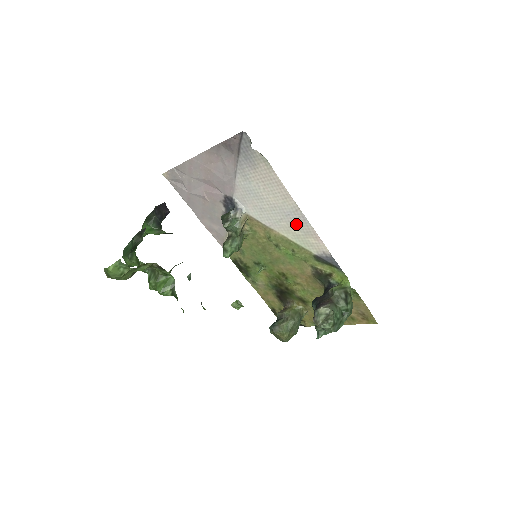
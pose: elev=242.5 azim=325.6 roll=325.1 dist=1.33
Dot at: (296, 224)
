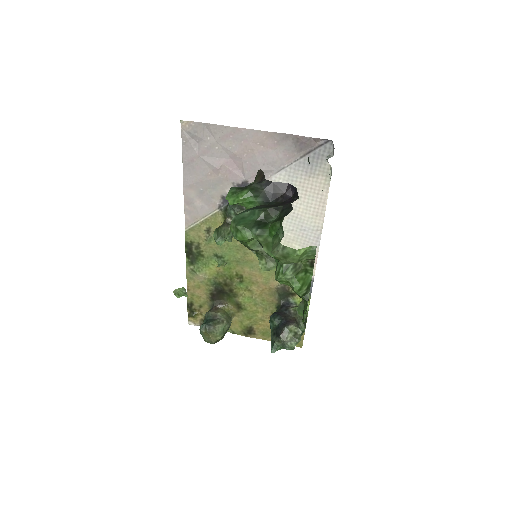
Dot at: (304, 241)
